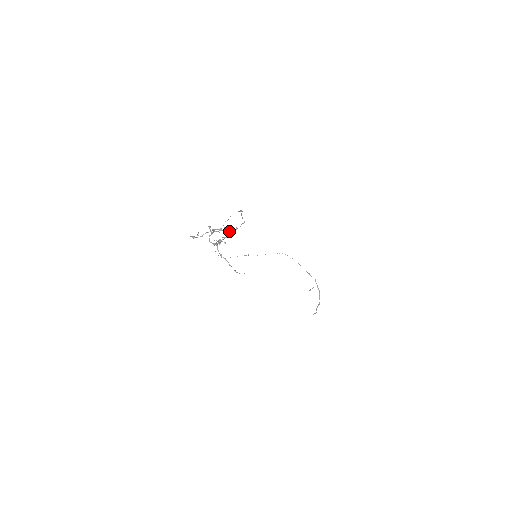
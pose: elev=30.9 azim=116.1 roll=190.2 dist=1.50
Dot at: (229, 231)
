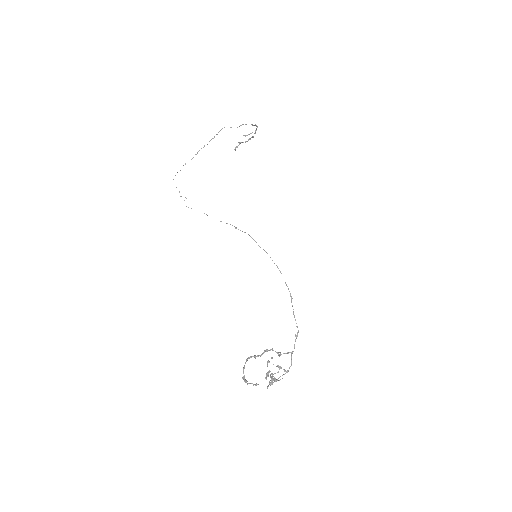
Dot at: occluded
